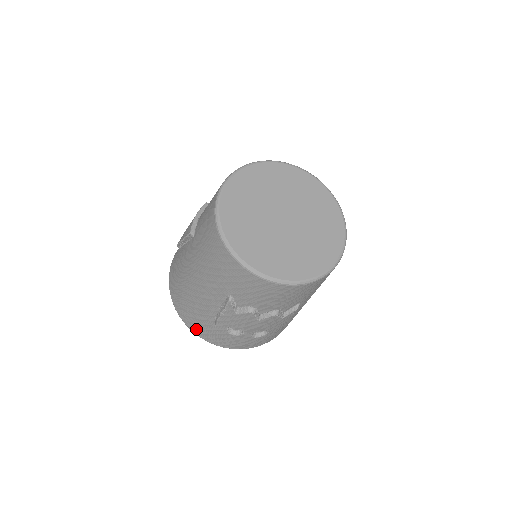
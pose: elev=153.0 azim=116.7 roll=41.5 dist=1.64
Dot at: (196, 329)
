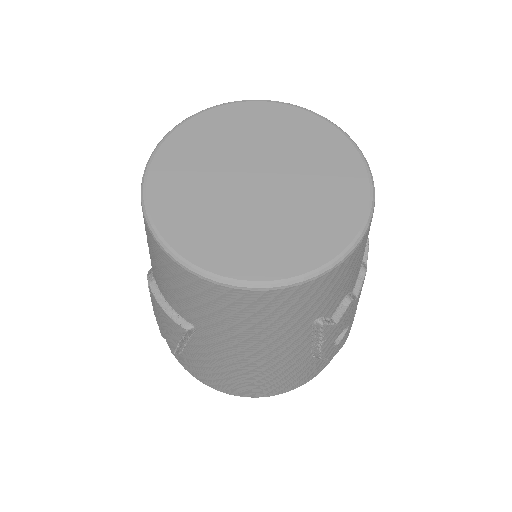
Dot at: (297, 384)
